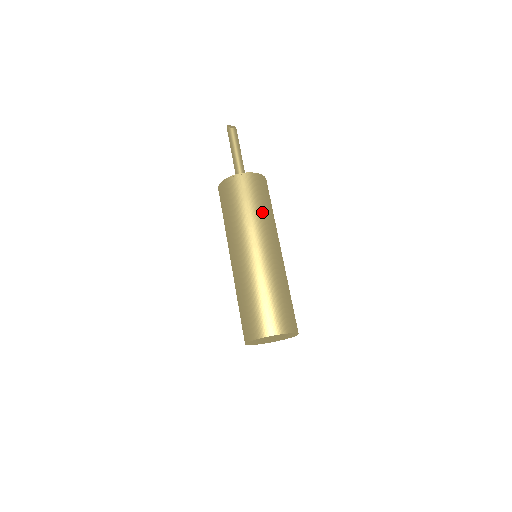
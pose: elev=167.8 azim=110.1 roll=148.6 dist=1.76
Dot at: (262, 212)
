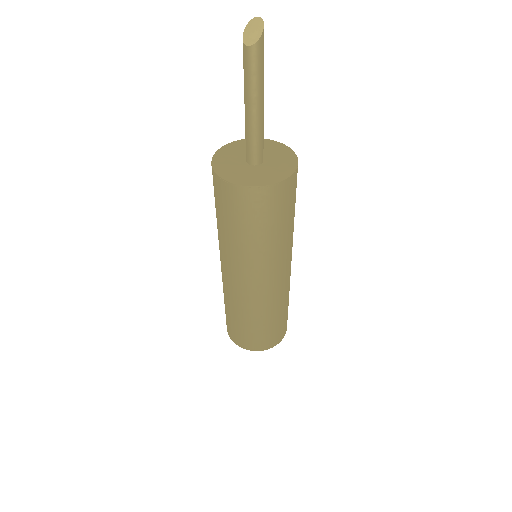
Dot at: (240, 242)
